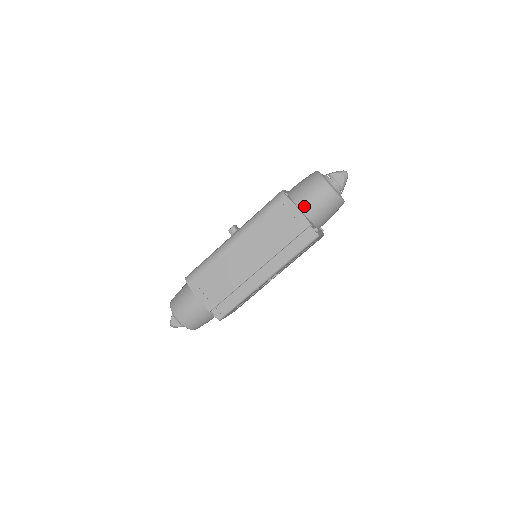
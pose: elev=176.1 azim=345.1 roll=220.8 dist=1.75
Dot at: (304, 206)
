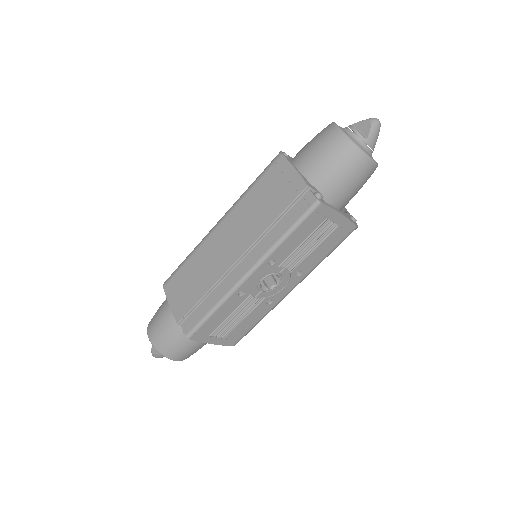
Dot at: (303, 164)
